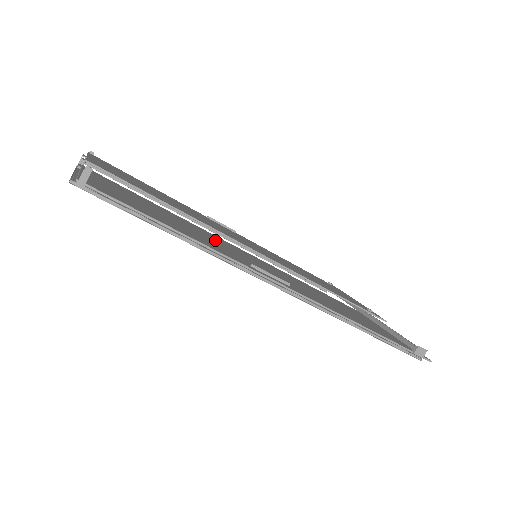
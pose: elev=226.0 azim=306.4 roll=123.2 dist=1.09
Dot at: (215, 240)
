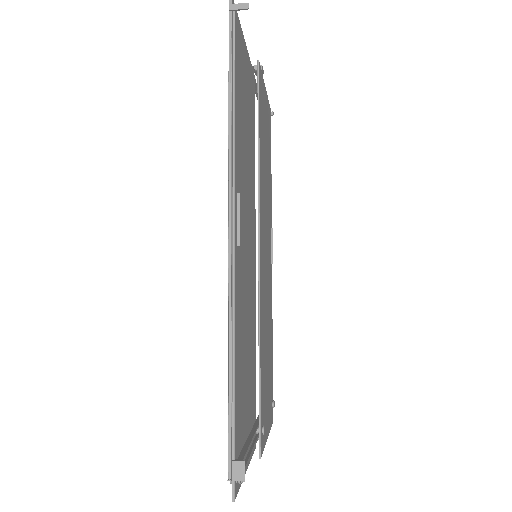
Dot at: (249, 189)
